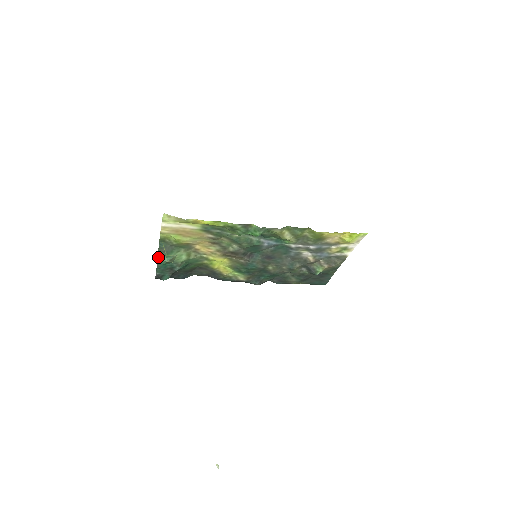
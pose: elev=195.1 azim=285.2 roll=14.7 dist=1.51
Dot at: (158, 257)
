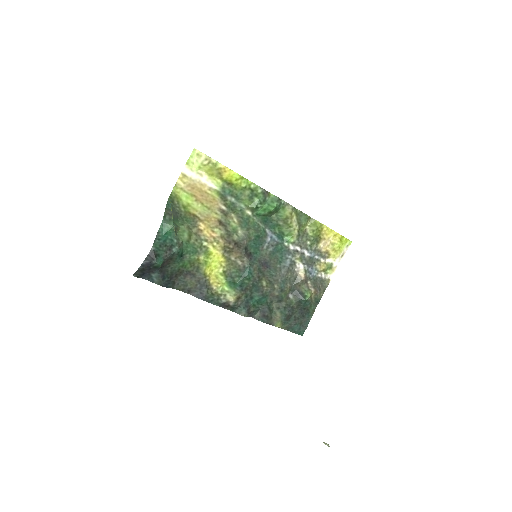
Dot at: (163, 220)
